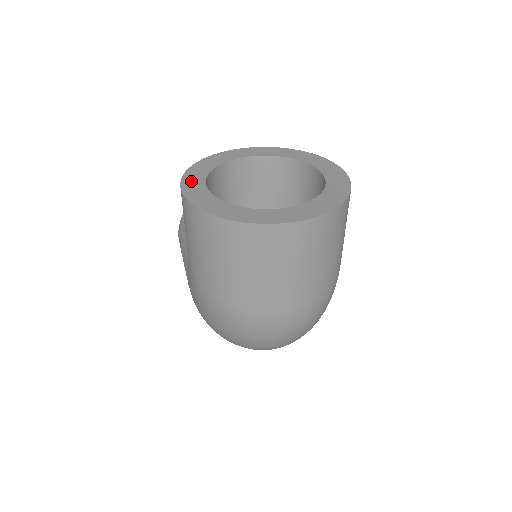
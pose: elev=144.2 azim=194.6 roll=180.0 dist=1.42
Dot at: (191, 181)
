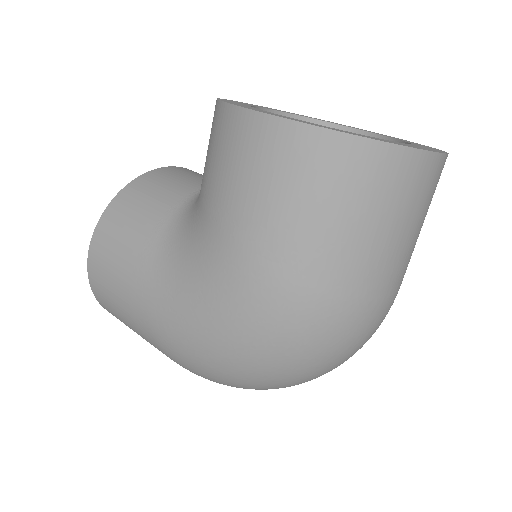
Dot at: (254, 109)
